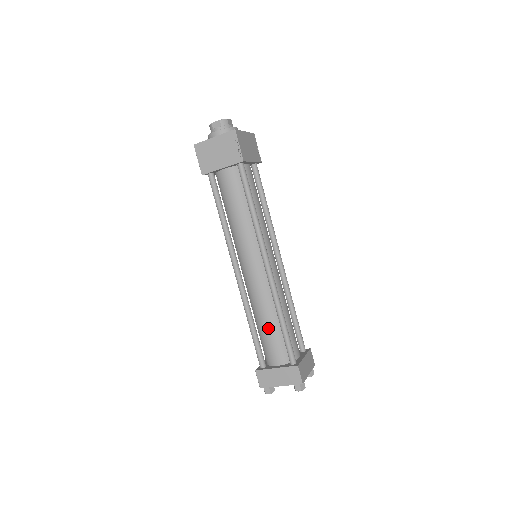
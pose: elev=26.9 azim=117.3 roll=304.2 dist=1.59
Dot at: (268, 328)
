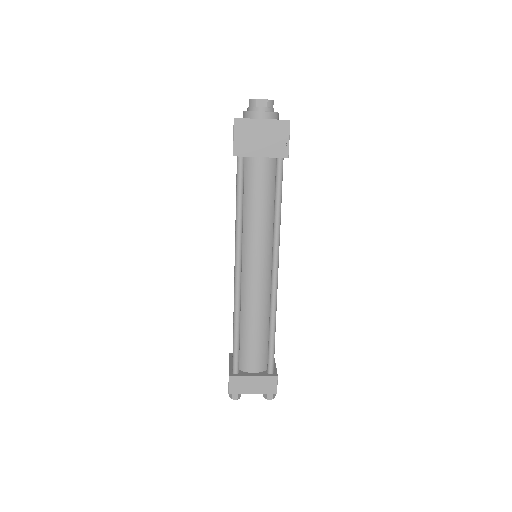
Dot at: (255, 334)
